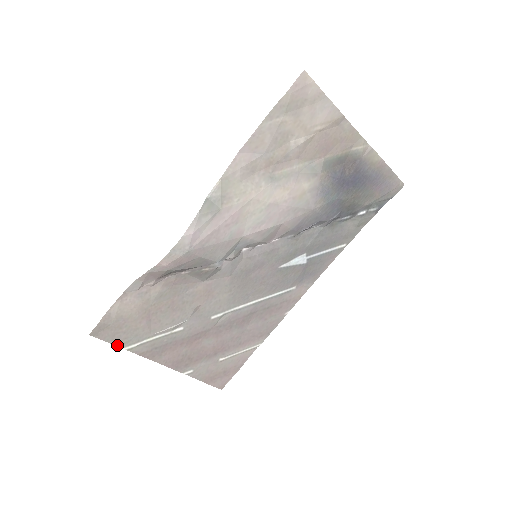
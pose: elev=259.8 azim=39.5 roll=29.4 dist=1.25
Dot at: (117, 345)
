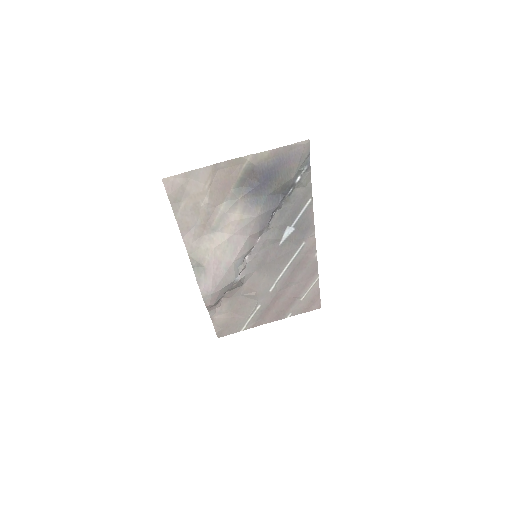
Dot at: (236, 332)
